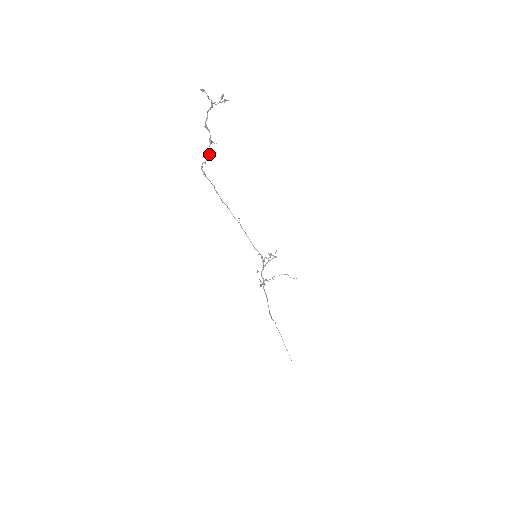
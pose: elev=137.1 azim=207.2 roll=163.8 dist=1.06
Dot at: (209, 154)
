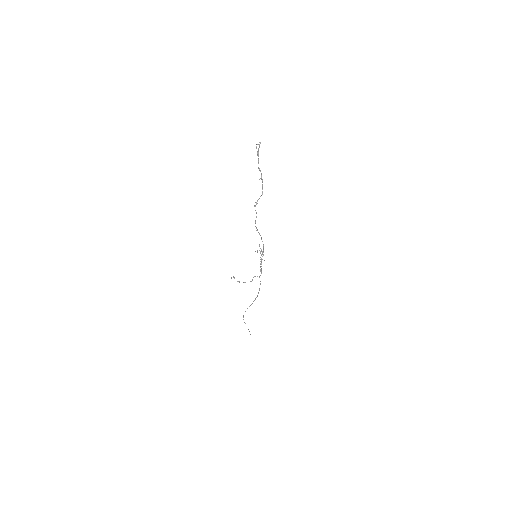
Dot at: occluded
